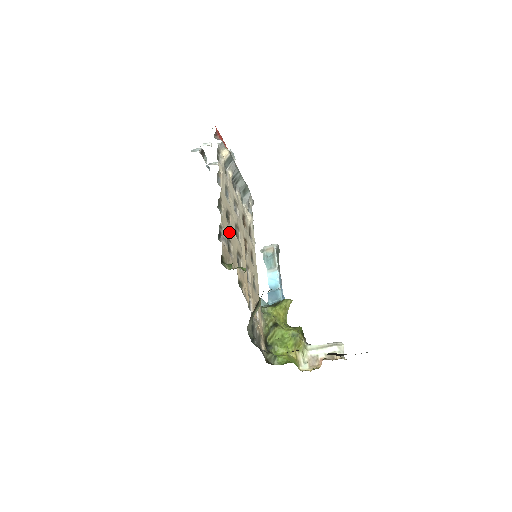
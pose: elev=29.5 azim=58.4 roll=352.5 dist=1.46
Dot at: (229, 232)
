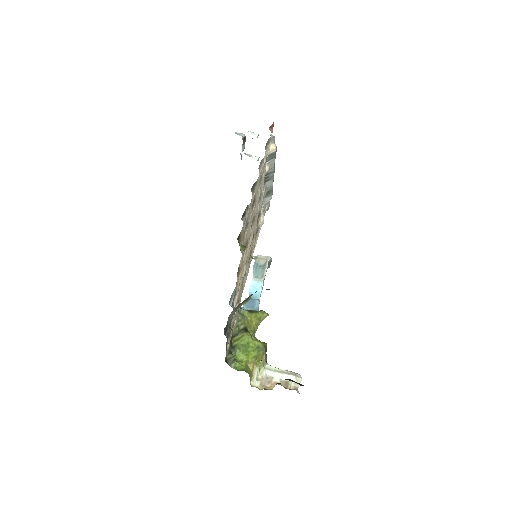
Dot at: (249, 218)
